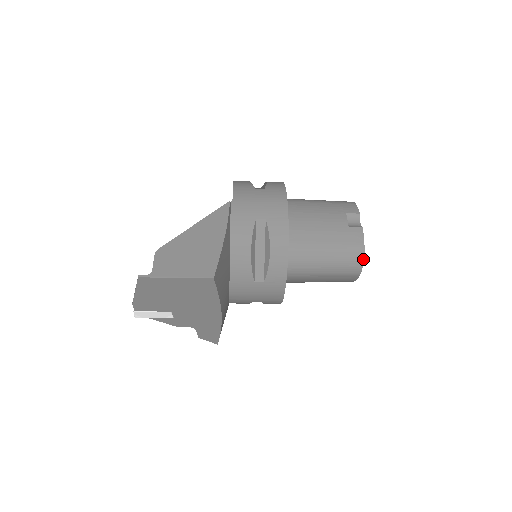
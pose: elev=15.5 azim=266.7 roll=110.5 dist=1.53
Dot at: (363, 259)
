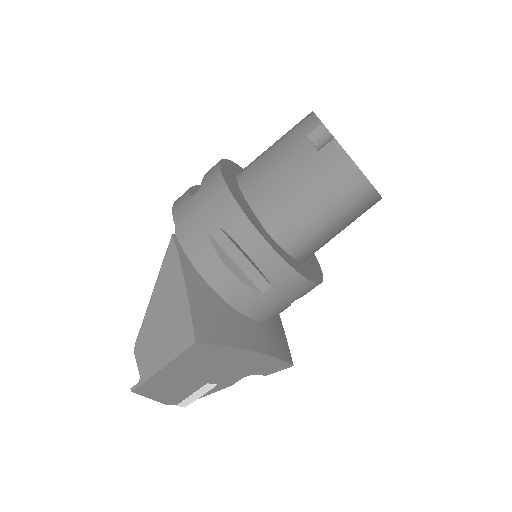
Dot at: (362, 174)
